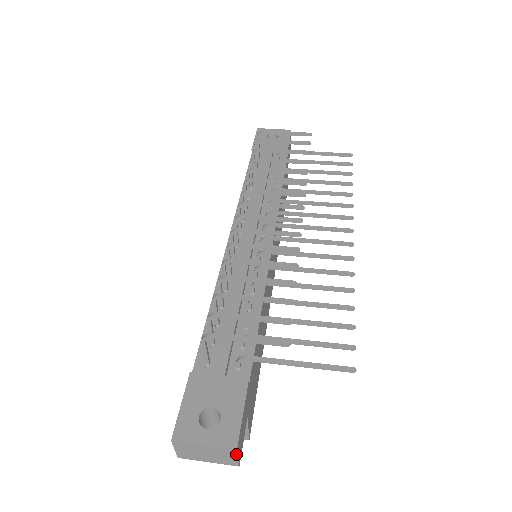
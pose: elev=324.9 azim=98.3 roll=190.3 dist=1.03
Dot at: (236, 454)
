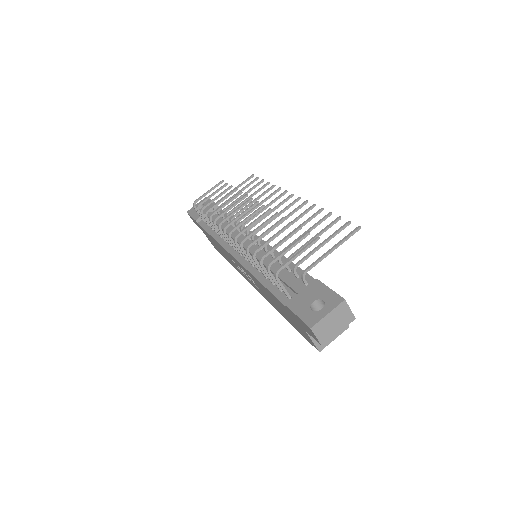
Dot at: (347, 305)
